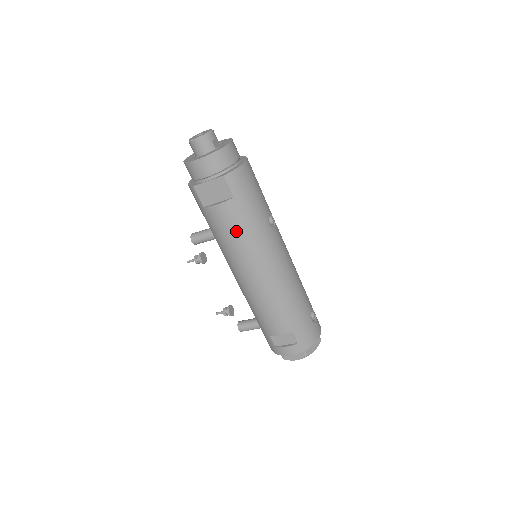
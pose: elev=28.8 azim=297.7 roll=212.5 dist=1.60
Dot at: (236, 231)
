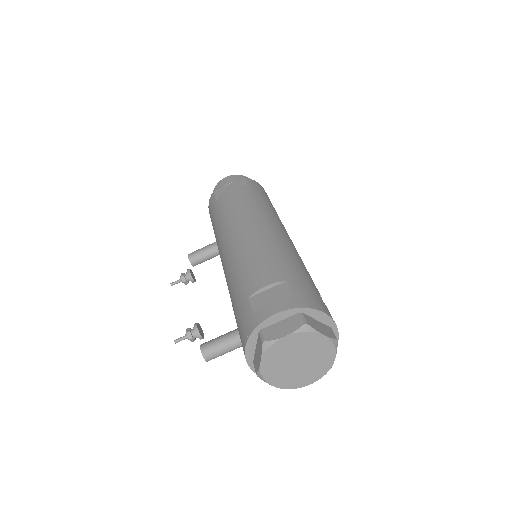
Dot at: (241, 201)
